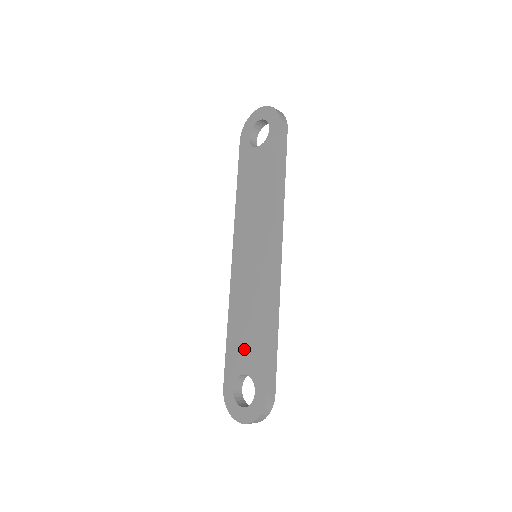
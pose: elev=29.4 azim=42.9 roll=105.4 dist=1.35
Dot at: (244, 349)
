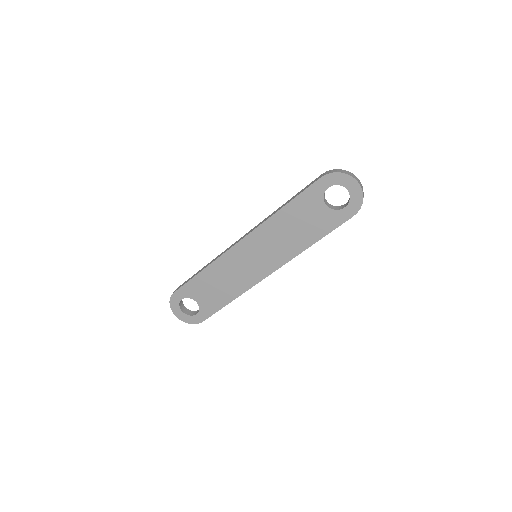
Dot at: (206, 292)
